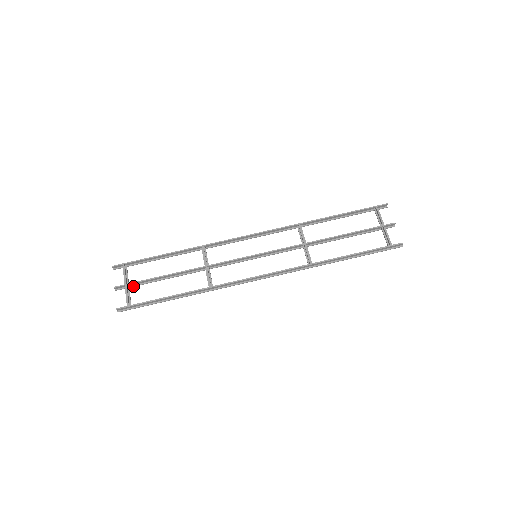
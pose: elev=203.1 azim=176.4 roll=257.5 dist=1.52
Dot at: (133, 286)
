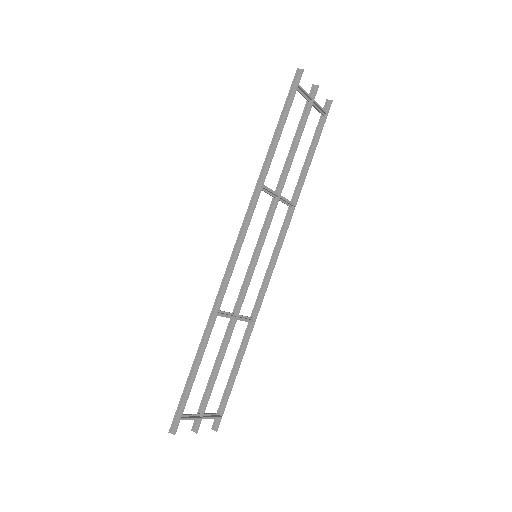
Dot at: (203, 409)
